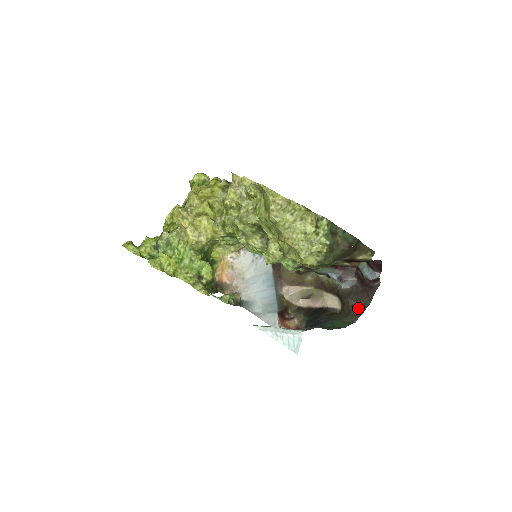
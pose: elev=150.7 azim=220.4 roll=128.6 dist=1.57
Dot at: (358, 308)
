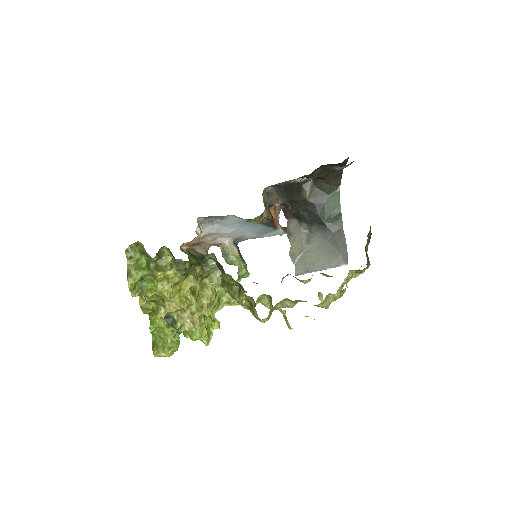
Dot at: (335, 177)
